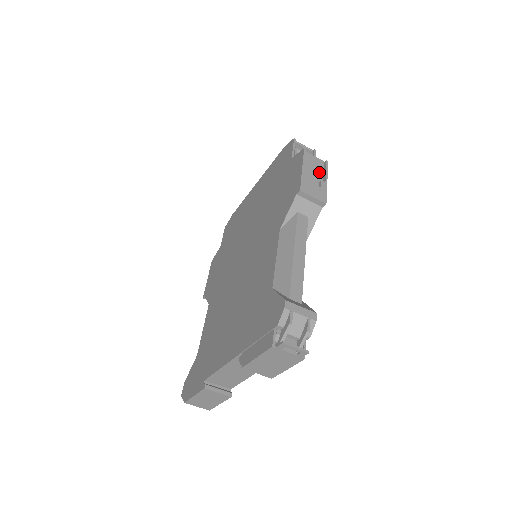
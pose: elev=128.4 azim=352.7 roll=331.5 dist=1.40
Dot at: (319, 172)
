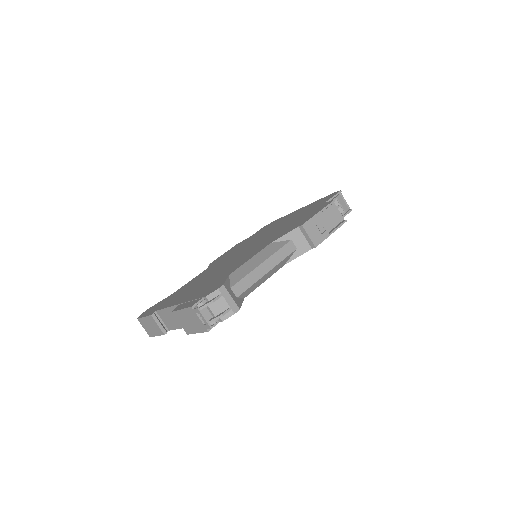
Dot at: (332, 224)
